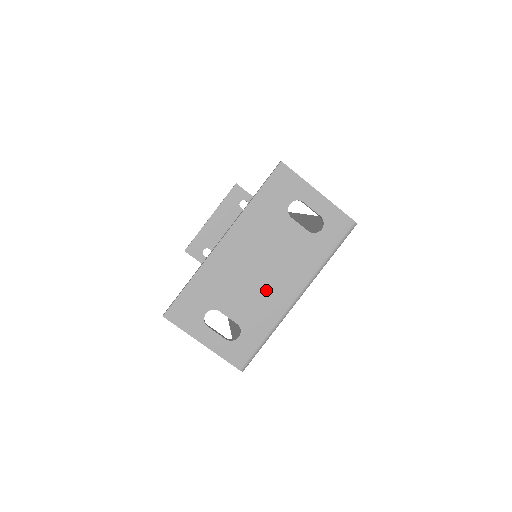
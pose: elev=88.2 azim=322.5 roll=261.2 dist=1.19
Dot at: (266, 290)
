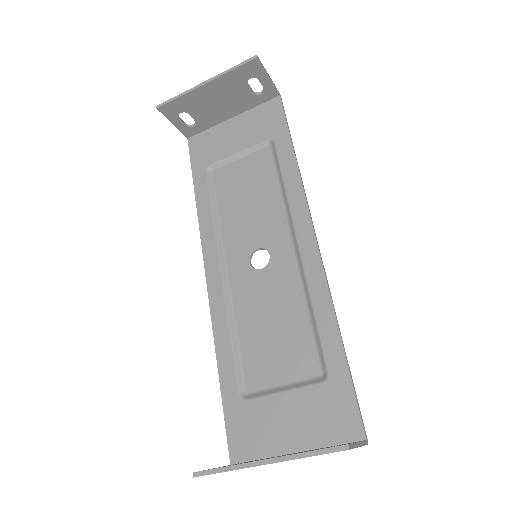
Dot at: occluded
